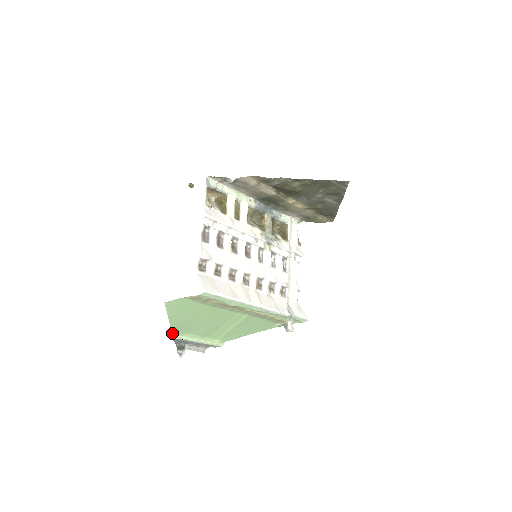
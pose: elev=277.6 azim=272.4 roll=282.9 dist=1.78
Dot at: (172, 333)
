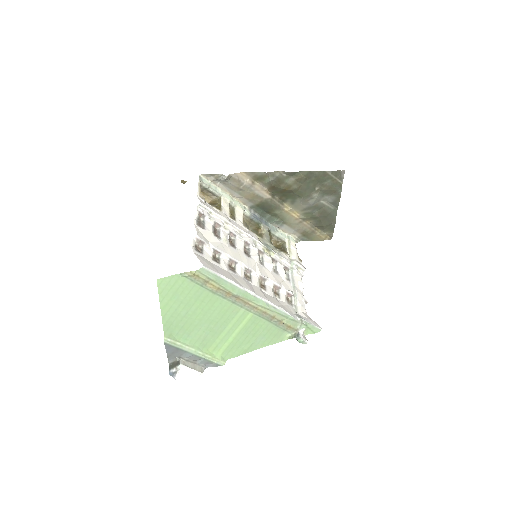
Dot at: (164, 335)
